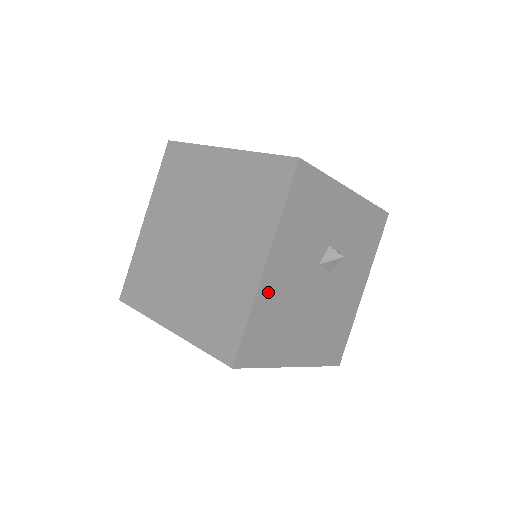
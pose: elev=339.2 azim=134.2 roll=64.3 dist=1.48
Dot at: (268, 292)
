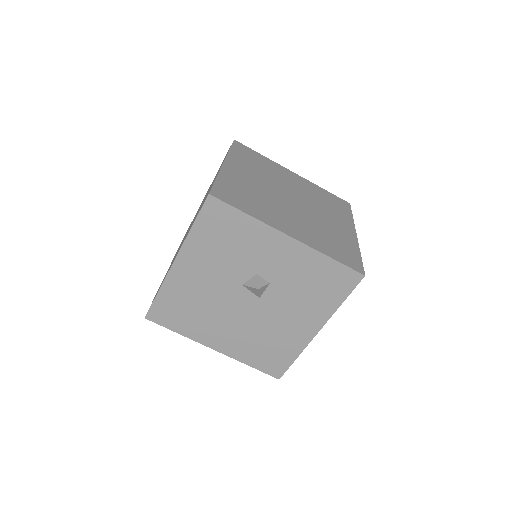
Dot at: (178, 282)
